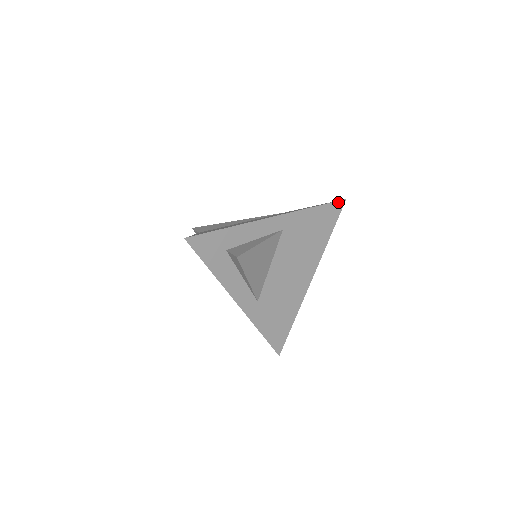
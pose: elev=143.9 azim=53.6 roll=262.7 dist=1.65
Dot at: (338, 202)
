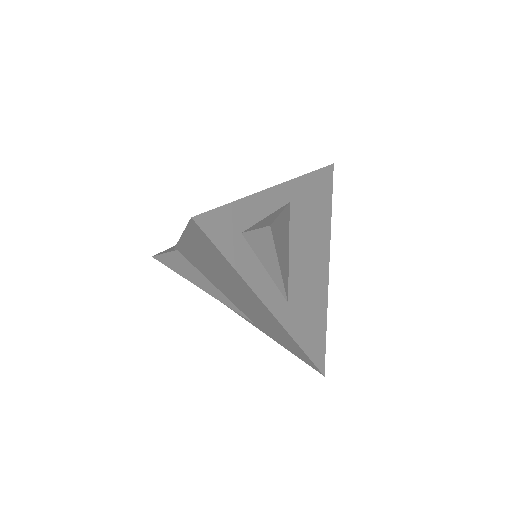
Dot at: (328, 167)
